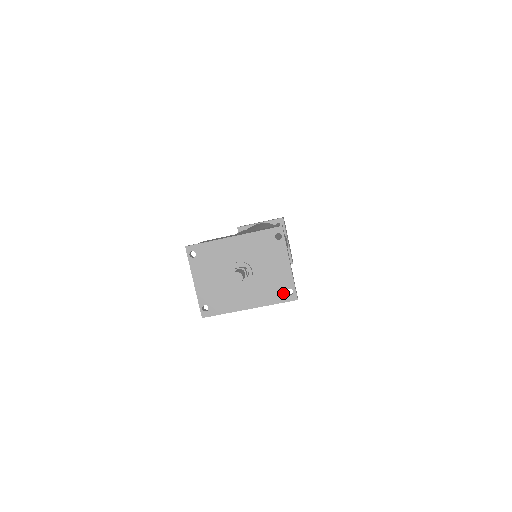
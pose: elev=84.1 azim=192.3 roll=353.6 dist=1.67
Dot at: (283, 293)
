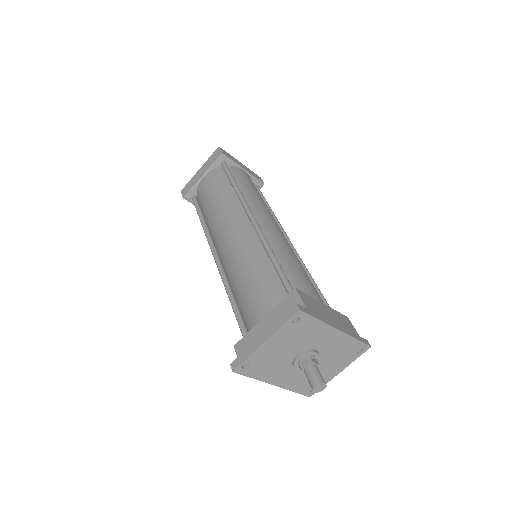
Dot at: (309, 388)
